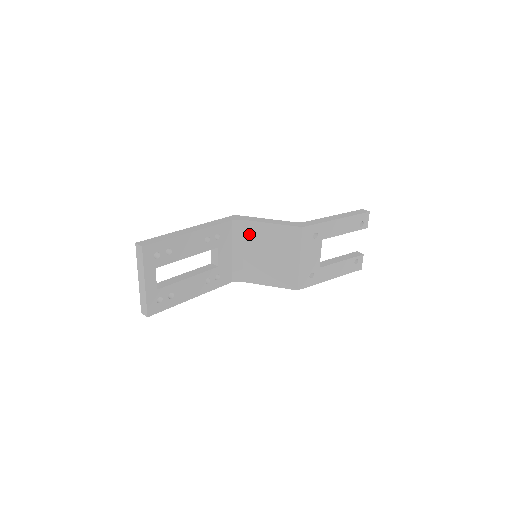
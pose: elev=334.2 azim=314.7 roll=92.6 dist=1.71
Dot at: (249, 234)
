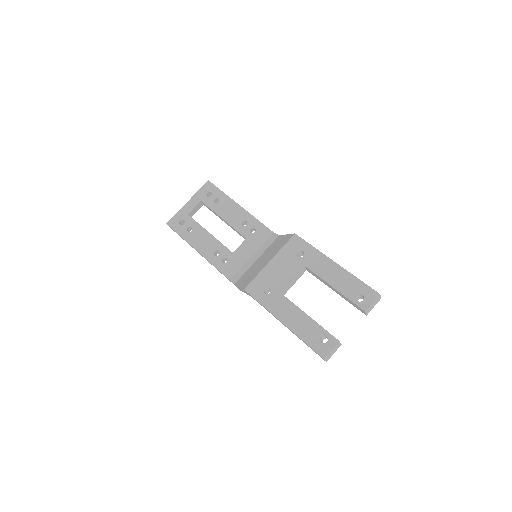
Dot at: (271, 245)
